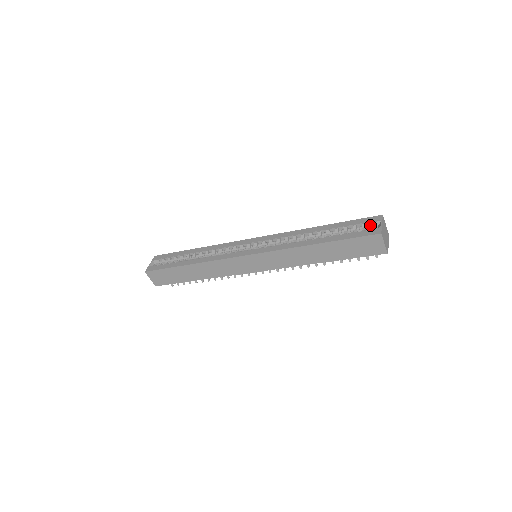
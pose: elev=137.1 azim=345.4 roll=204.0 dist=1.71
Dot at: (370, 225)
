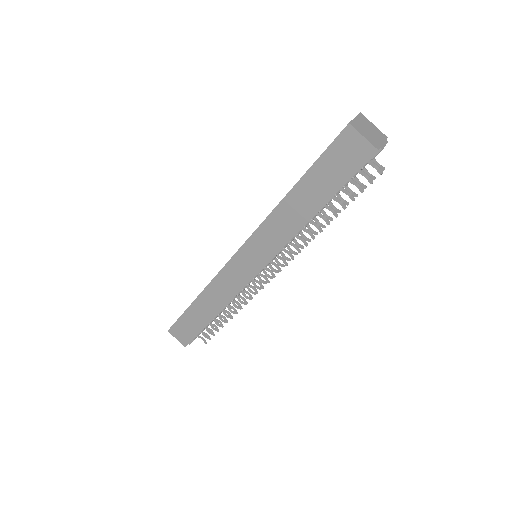
Dot at: occluded
